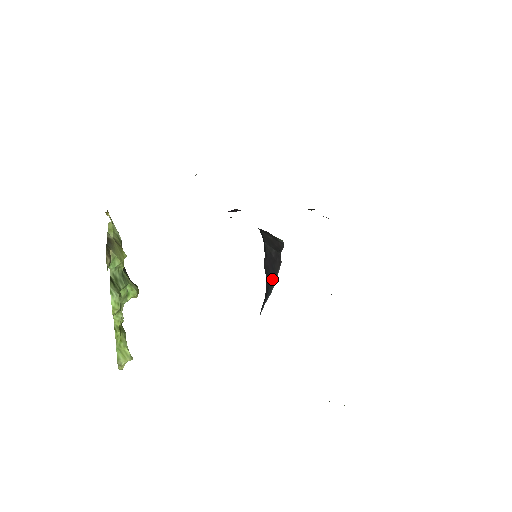
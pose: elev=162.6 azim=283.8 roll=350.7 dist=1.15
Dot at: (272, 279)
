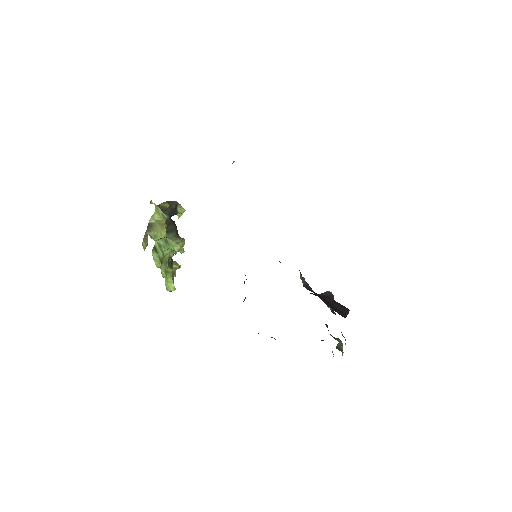
Dot at: occluded
